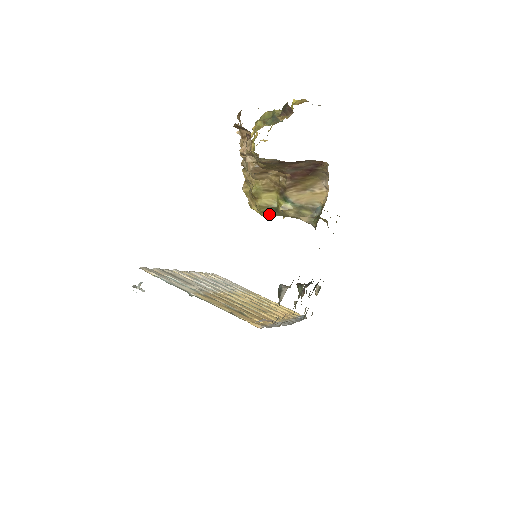
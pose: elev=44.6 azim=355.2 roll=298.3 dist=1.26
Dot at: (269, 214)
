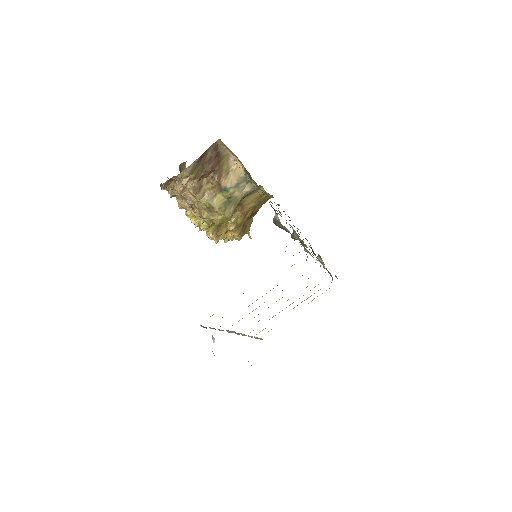
Dot at: (229, 210)
